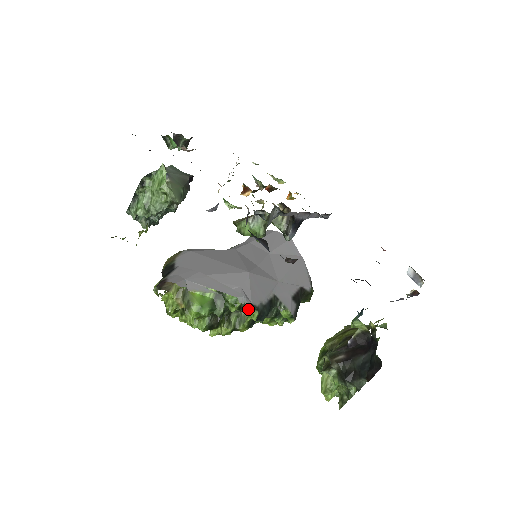
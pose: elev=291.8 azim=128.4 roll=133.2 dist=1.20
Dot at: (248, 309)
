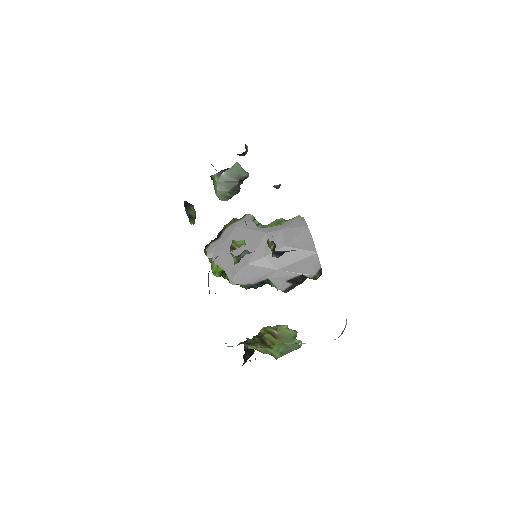
Dot at: occluded
